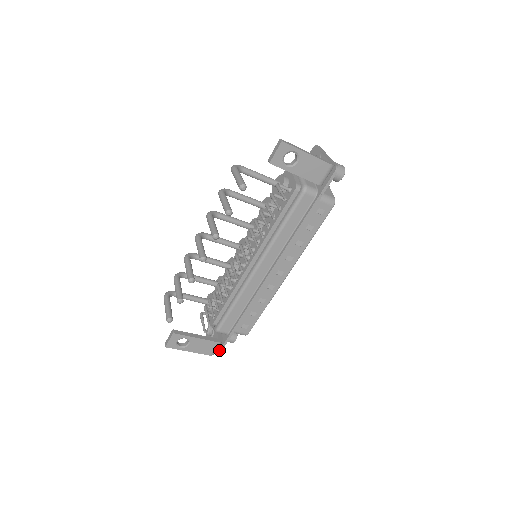
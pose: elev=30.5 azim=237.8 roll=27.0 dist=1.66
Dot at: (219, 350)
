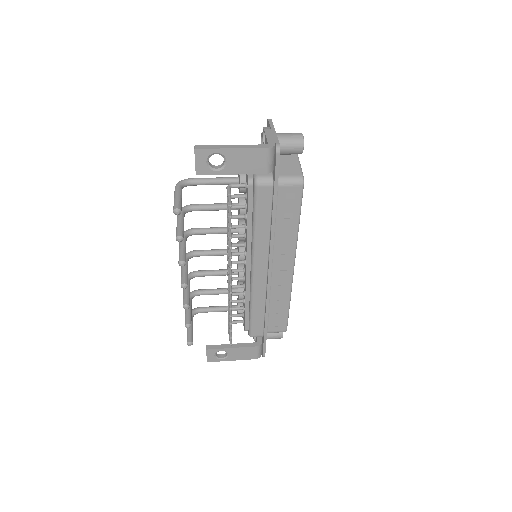
Dot at: (262, 352)
